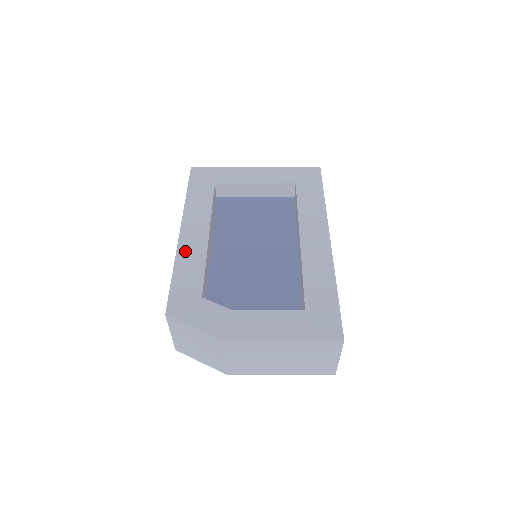
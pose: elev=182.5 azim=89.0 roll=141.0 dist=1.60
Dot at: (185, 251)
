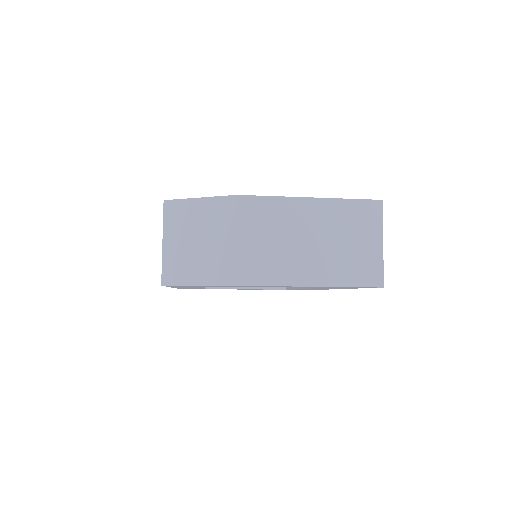
Dot at: occluded
